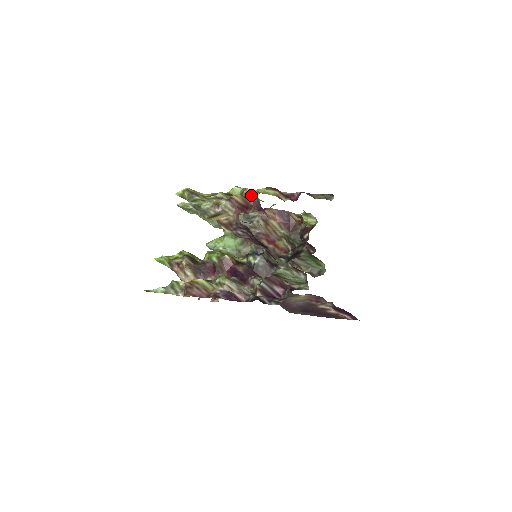
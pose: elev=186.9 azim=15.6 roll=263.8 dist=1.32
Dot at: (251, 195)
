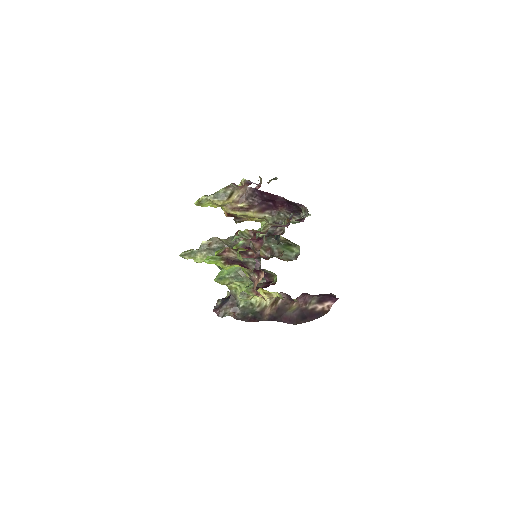
Dot at: occluded
